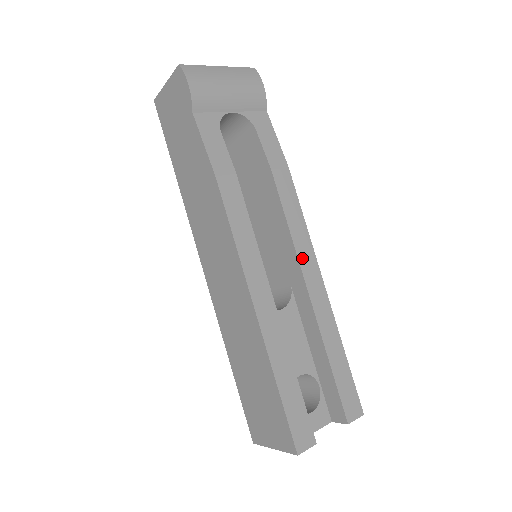
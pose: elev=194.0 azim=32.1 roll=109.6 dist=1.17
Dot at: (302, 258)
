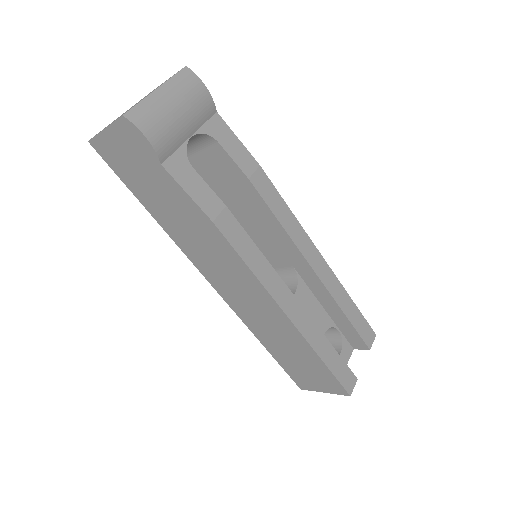
Dot at: (300, 246)
